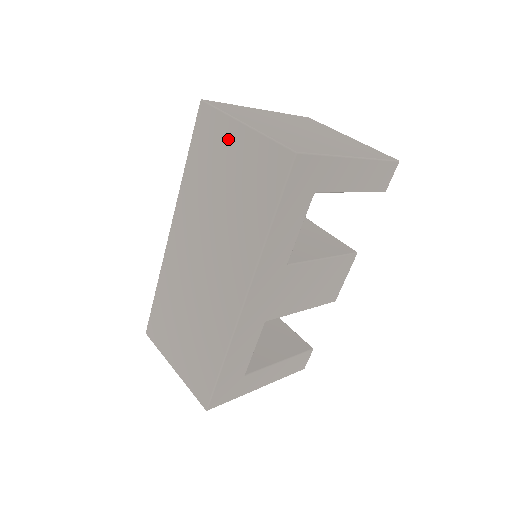
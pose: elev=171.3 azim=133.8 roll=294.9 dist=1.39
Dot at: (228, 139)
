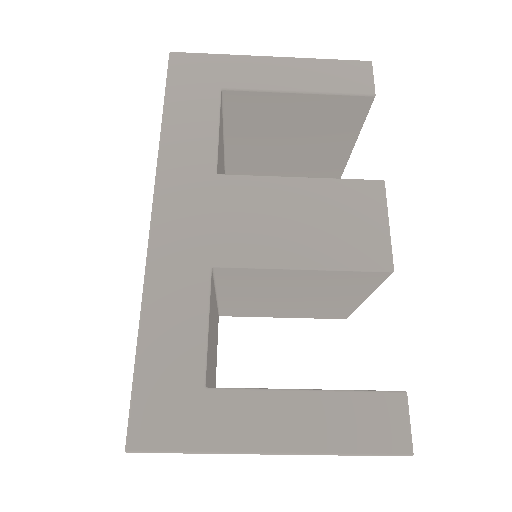
Dot at: occluded
